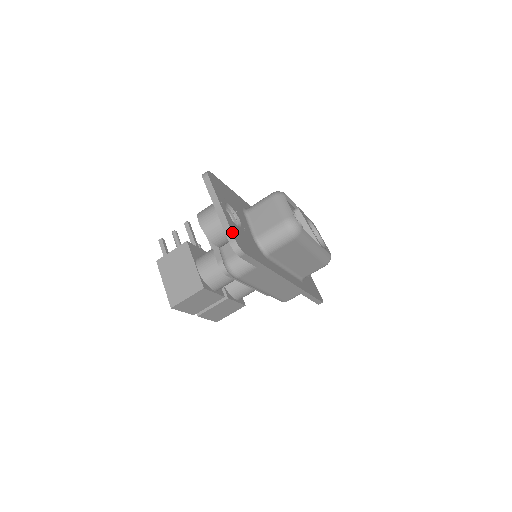
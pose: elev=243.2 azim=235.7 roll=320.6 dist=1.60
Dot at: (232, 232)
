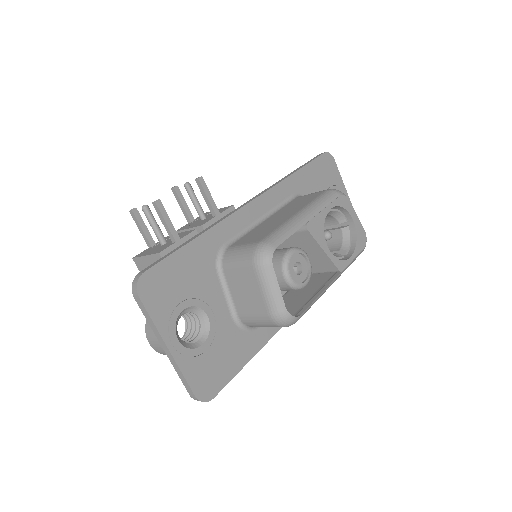
Dot at: (190, 386)
